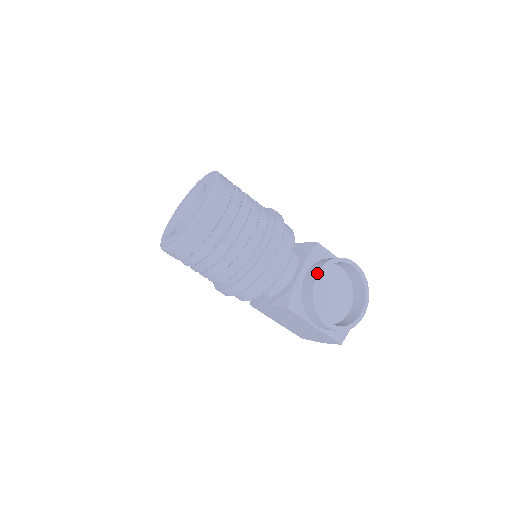
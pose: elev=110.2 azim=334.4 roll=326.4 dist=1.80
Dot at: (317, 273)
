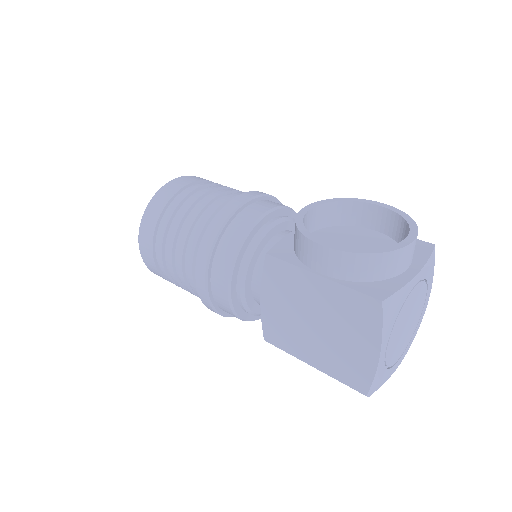
Dot at: (307, 205)
